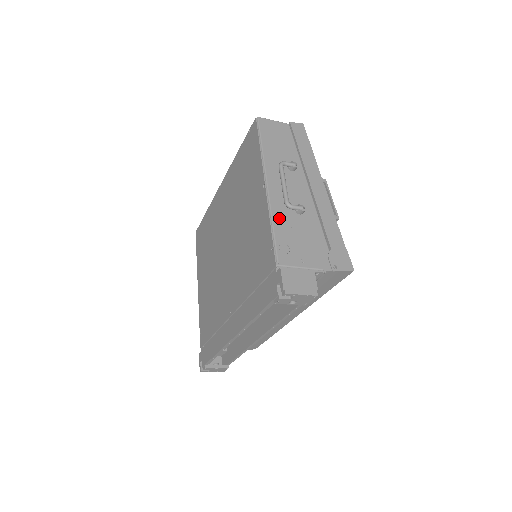
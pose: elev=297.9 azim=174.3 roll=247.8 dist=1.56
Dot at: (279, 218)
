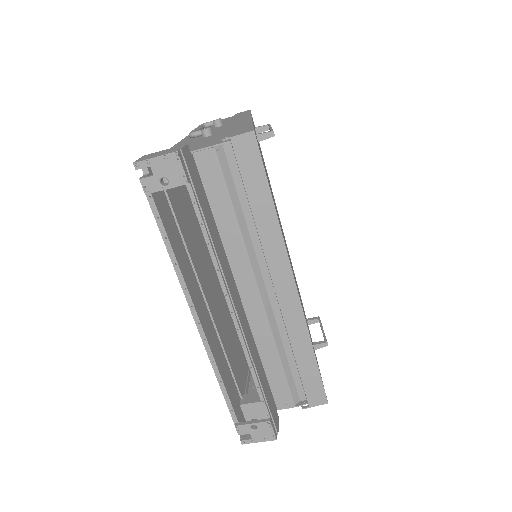
Dot at: occluded
